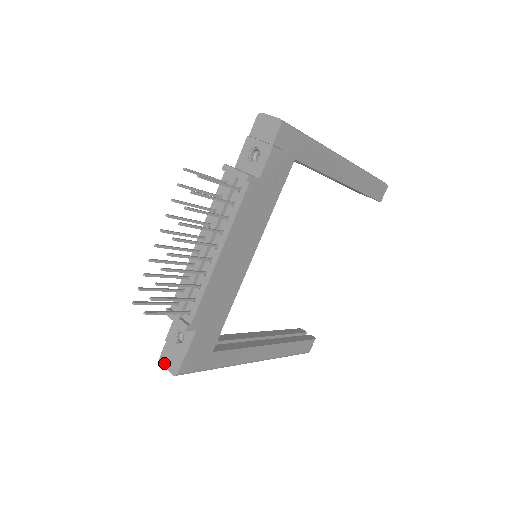
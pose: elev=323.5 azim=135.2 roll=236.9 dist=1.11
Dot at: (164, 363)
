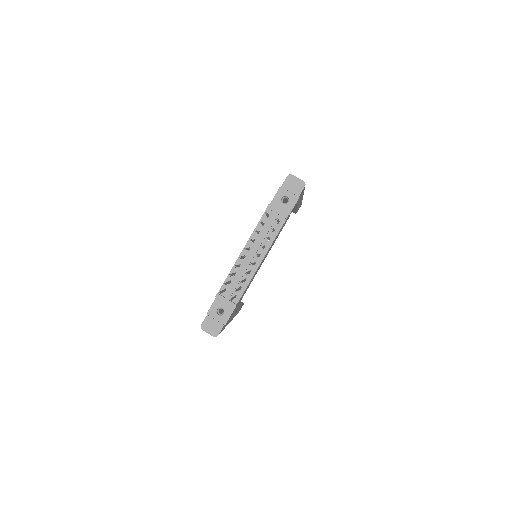
Dot at: (205, 329)
